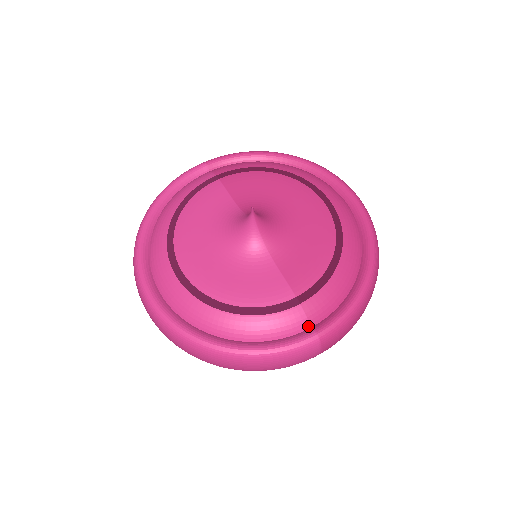
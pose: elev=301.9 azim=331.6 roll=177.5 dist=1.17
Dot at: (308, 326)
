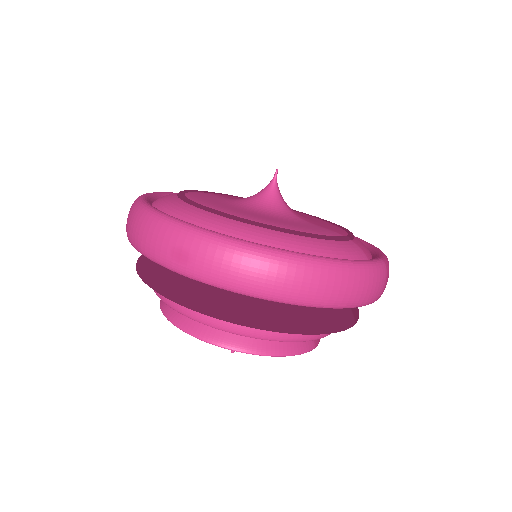
Dot at: (367, 258)
